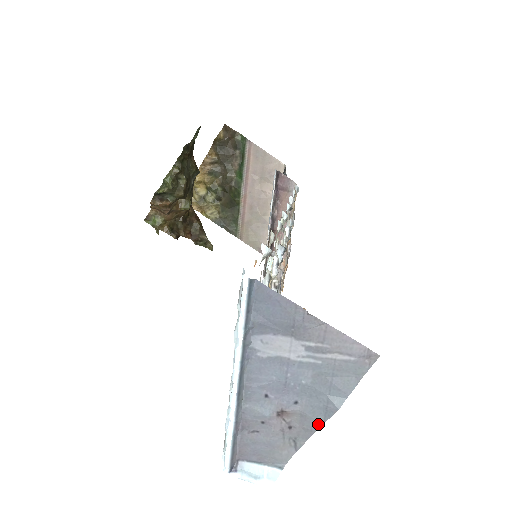
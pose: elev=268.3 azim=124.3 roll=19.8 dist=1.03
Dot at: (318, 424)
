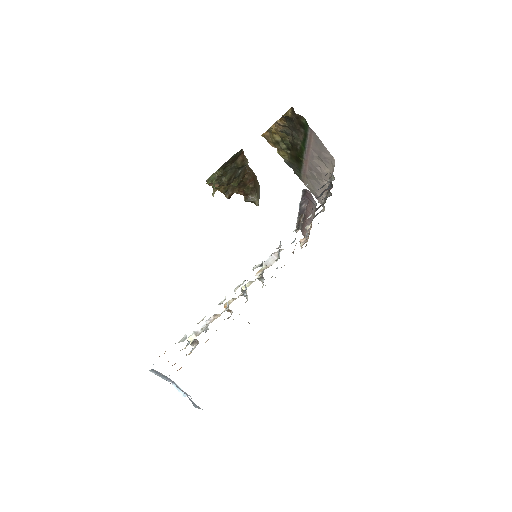
Dot at: occluded
